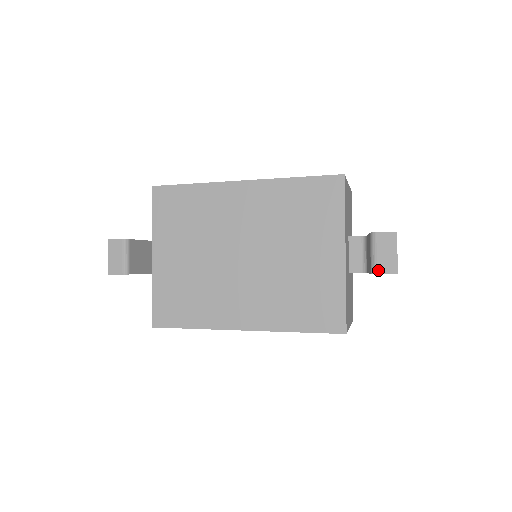
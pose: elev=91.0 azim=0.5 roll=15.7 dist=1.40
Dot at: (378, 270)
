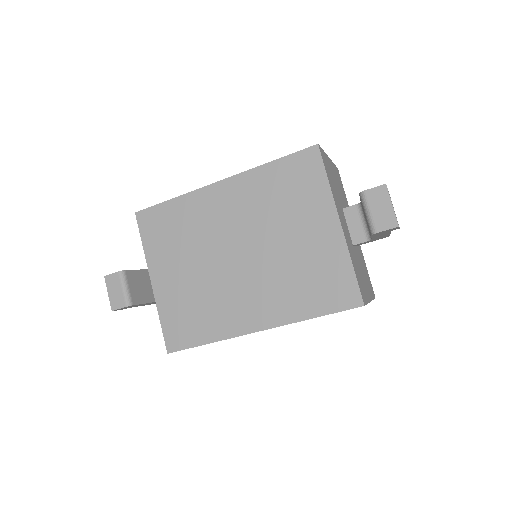
Dot at: (377, 228)
